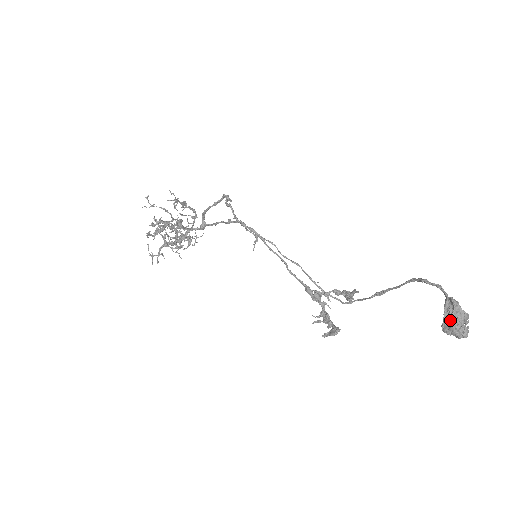
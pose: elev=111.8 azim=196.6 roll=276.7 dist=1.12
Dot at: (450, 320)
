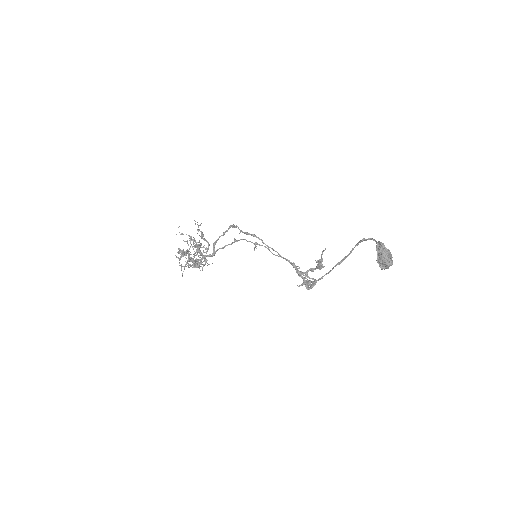
Dot at: (380, 254)
